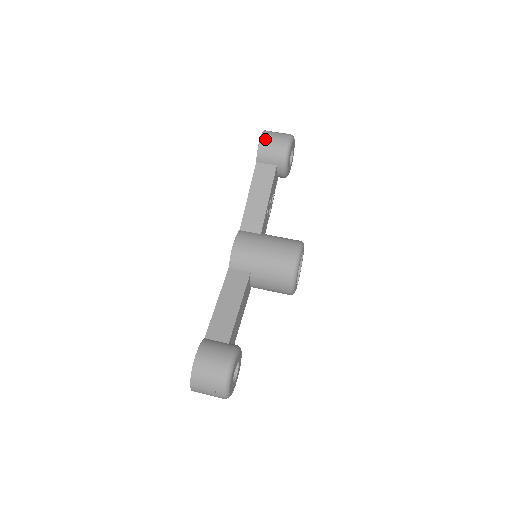
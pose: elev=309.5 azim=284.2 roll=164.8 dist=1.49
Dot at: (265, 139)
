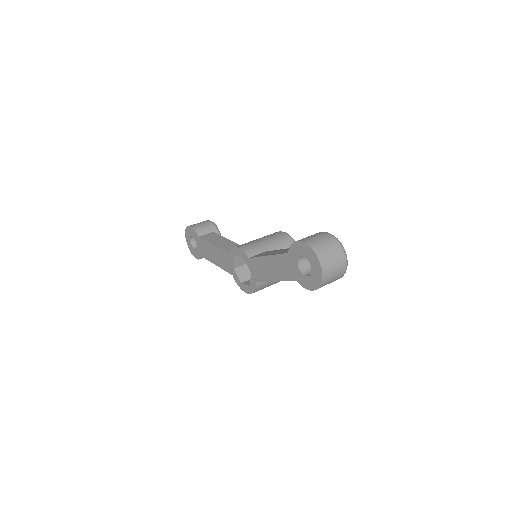
Dot at: (193, 225)
